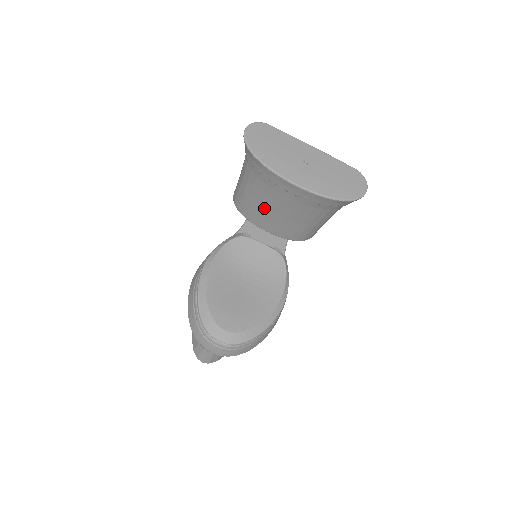
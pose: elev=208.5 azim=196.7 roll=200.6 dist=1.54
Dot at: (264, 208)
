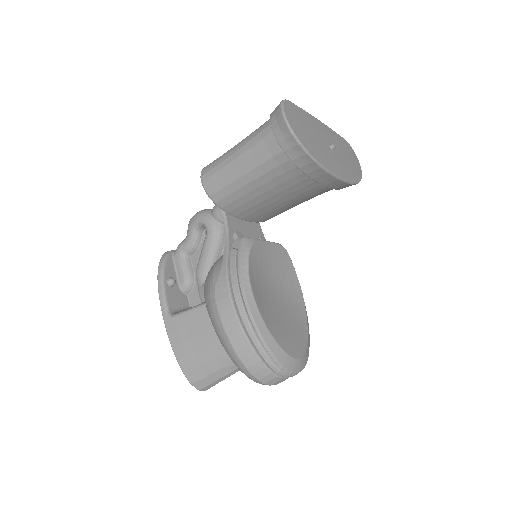
Dot at: (267, 201)
